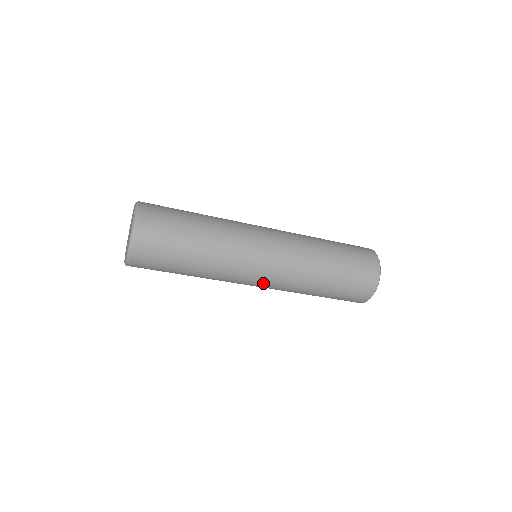
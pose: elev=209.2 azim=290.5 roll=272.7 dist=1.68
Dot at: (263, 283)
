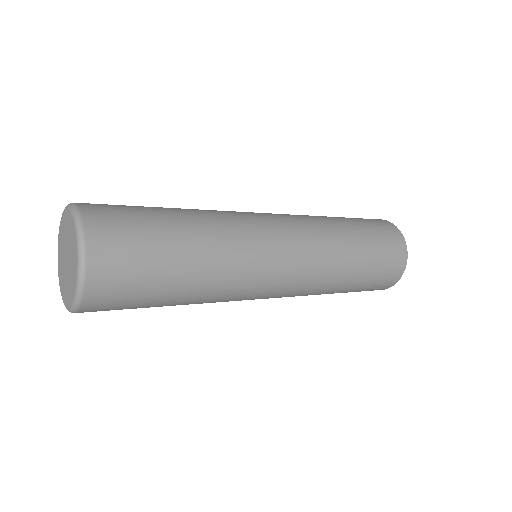
Dot at: (273, 296)
